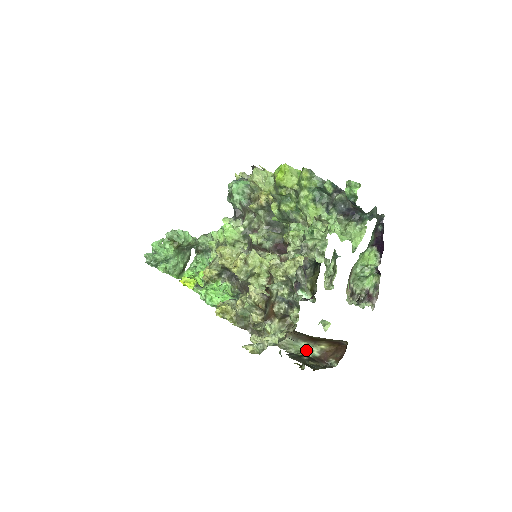
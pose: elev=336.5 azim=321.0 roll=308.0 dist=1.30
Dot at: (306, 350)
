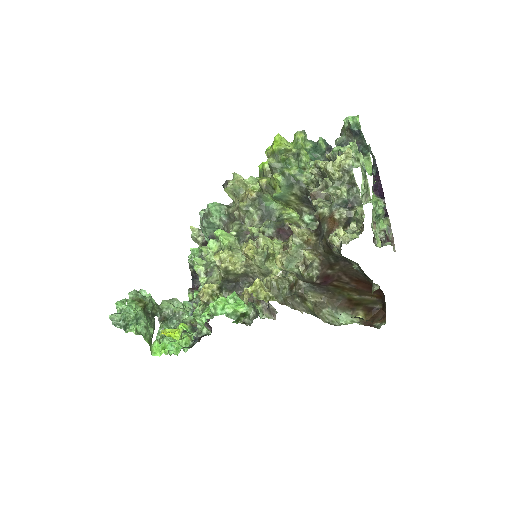
Dot at: (348, 321)
